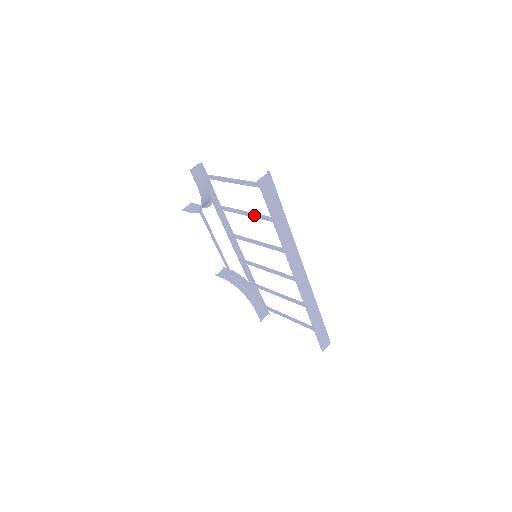
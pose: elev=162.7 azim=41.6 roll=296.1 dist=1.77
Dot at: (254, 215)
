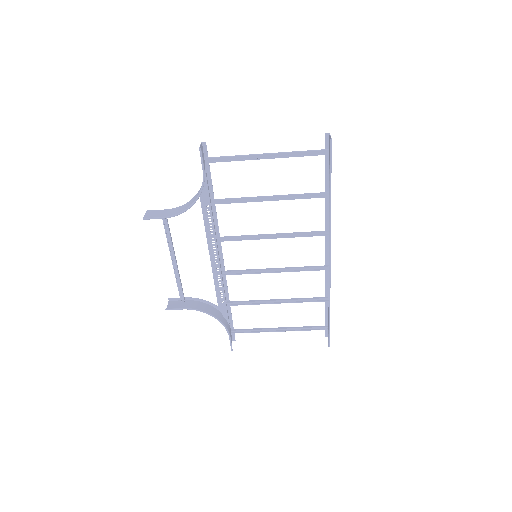
Dot at: (276, 198)
